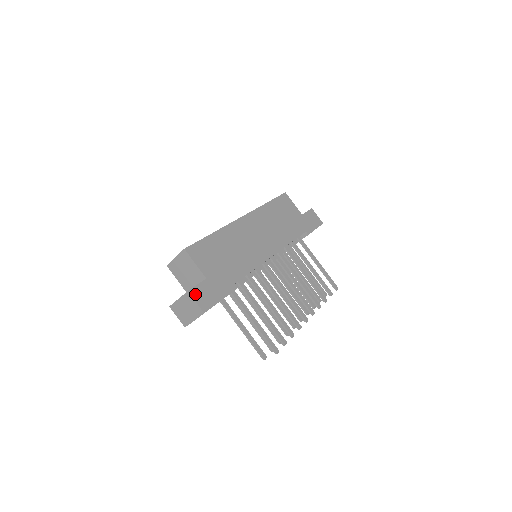
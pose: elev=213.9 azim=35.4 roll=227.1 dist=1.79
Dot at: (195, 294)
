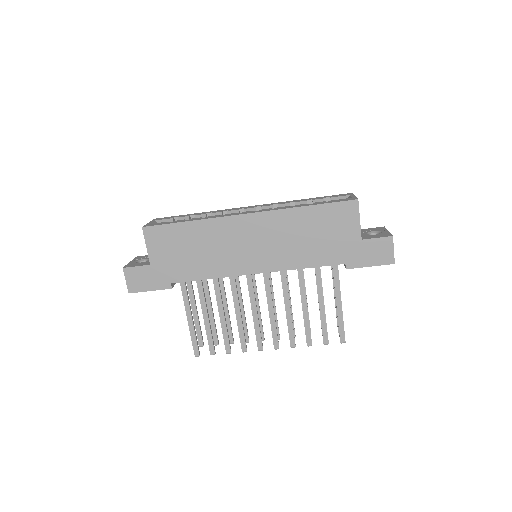
Dot at: (129, 274)
